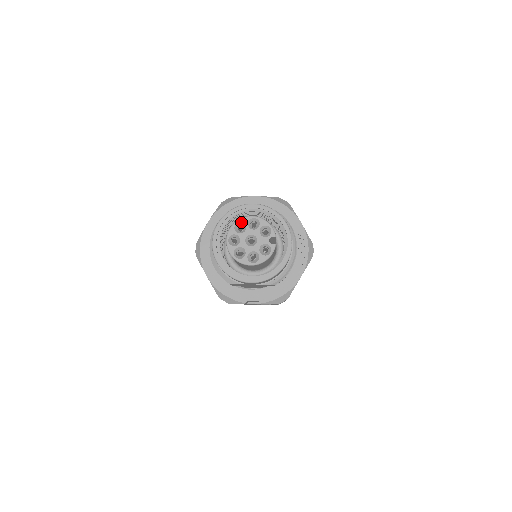
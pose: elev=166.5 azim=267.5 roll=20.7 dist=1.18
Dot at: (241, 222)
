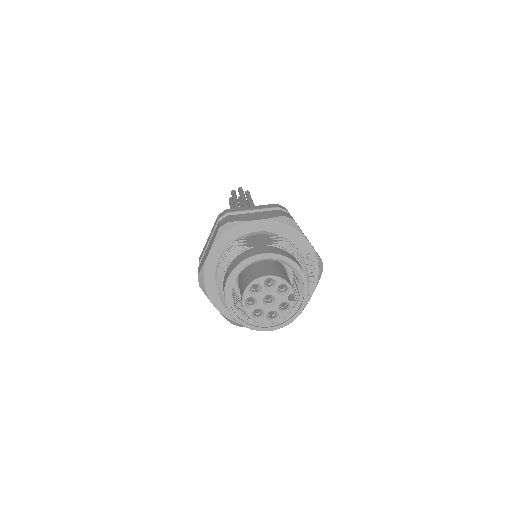
Dot at: (256, 284)
